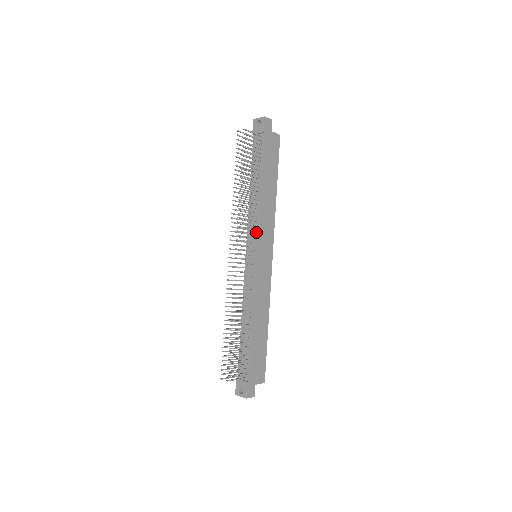
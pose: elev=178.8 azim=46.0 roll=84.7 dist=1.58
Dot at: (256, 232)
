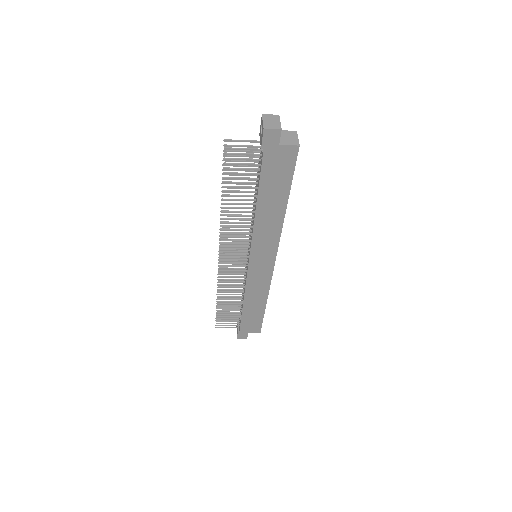
Dot at: (250, 243)
